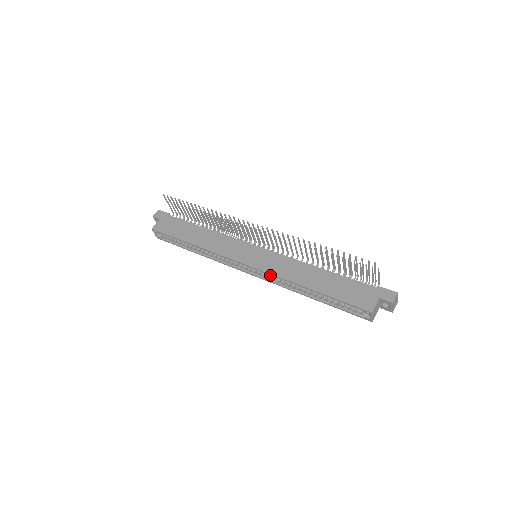
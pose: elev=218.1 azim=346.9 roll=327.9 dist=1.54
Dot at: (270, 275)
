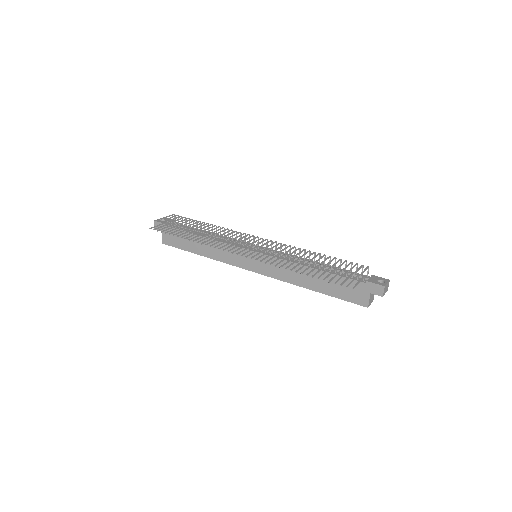
Dot at: occluded
